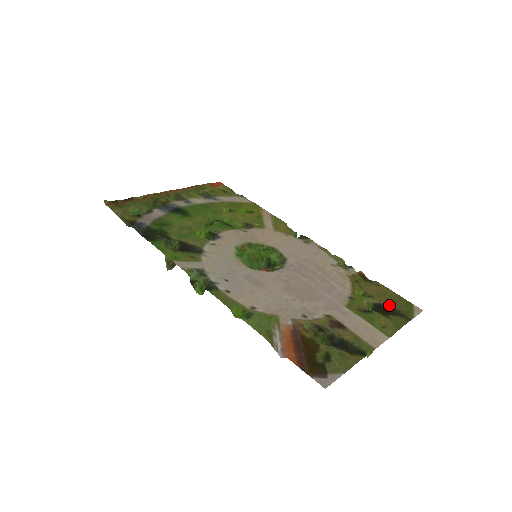
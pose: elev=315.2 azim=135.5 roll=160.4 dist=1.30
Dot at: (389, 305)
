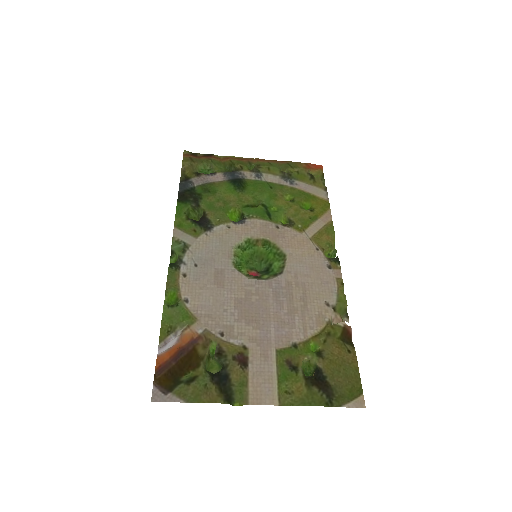
Dot at: (329, 377)
